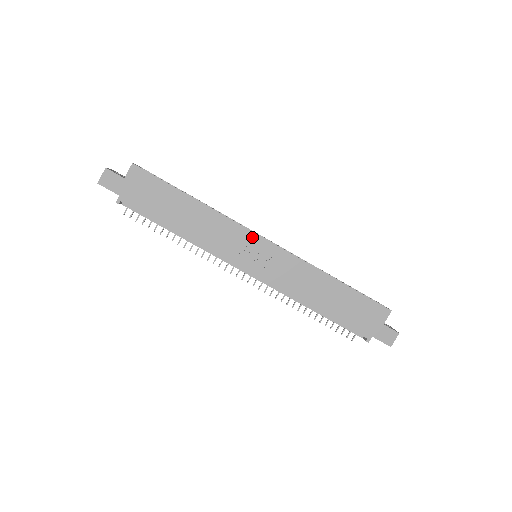
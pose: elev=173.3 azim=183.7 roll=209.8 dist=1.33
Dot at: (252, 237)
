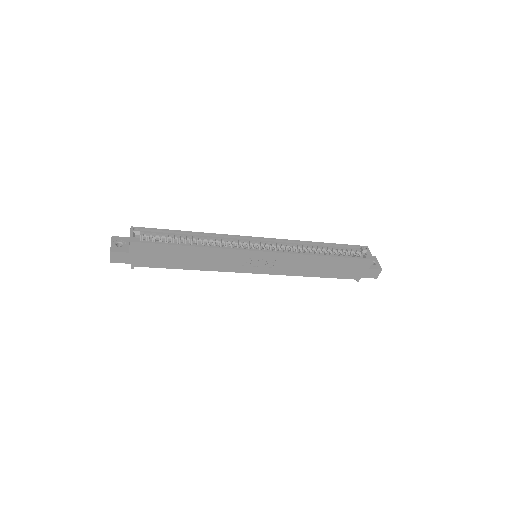
Dot at: (249, 254)
